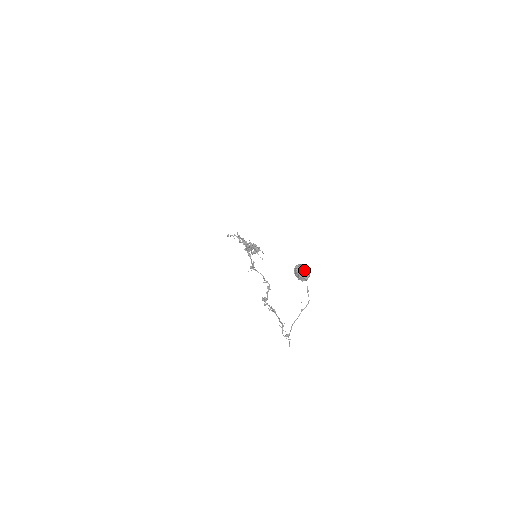
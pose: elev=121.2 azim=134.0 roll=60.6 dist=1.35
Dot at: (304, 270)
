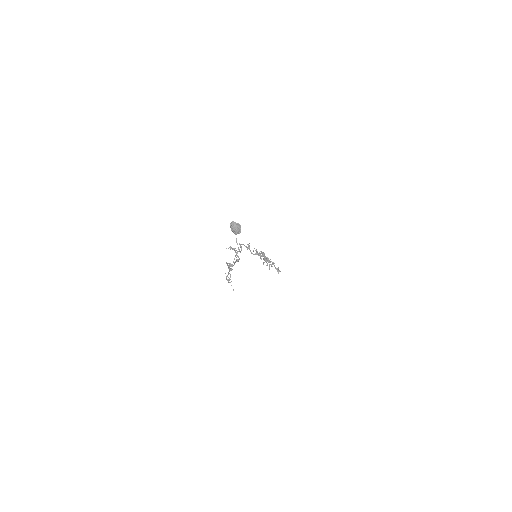
Dot at: (235, 224)
